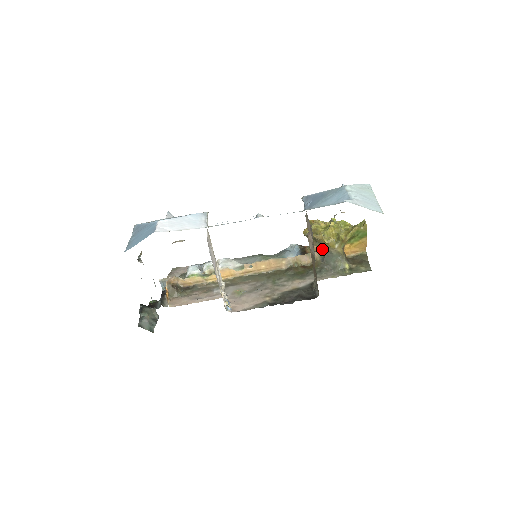
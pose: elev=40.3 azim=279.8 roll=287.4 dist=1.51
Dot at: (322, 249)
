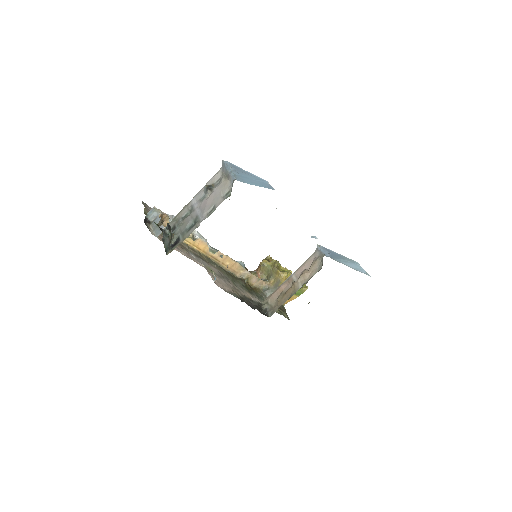
Dot at: (271, 283)
